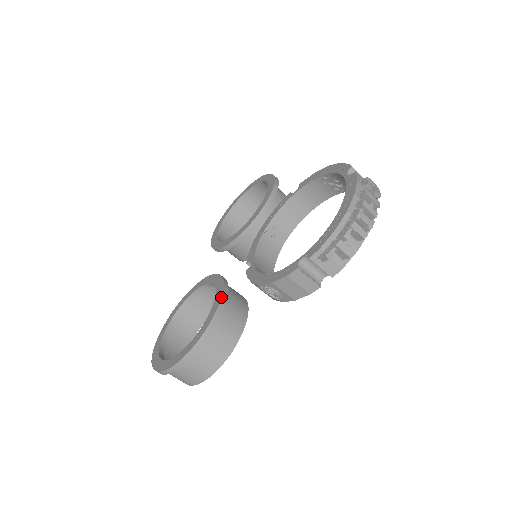
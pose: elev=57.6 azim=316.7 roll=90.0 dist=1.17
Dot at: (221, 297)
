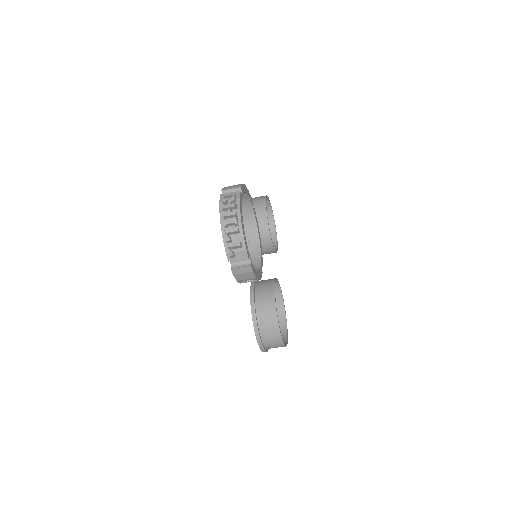
Dot at: (250, 296)
